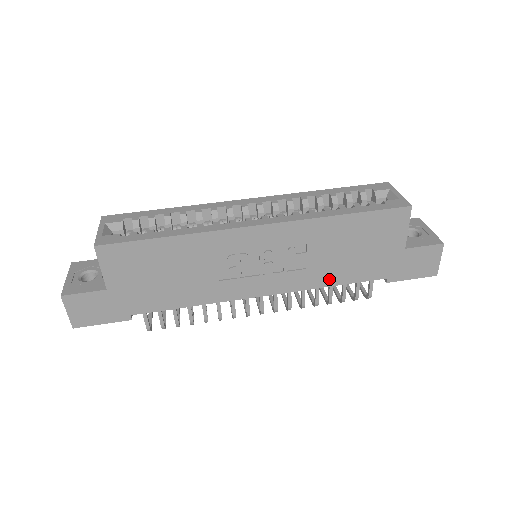
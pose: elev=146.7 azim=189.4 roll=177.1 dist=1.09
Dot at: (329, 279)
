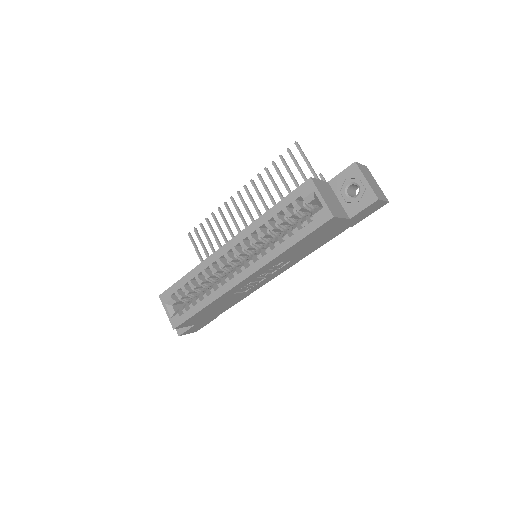
Dot at: (310, 252)
